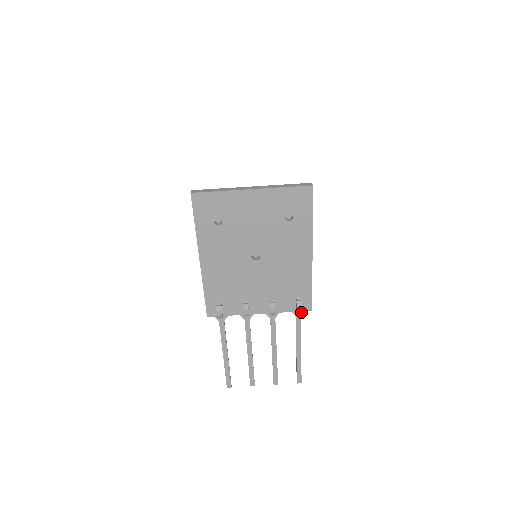
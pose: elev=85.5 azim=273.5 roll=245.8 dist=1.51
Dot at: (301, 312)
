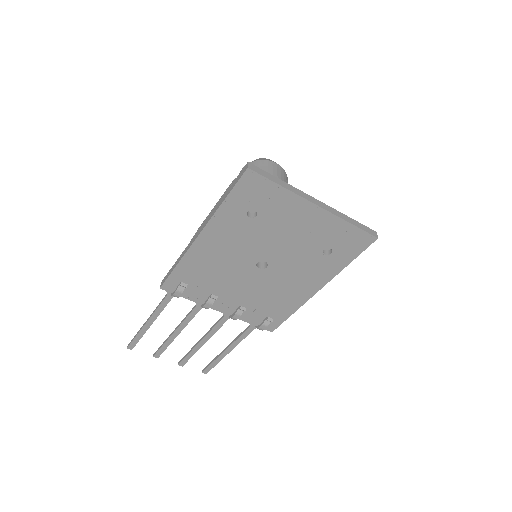
Dot at: (262, 330)
